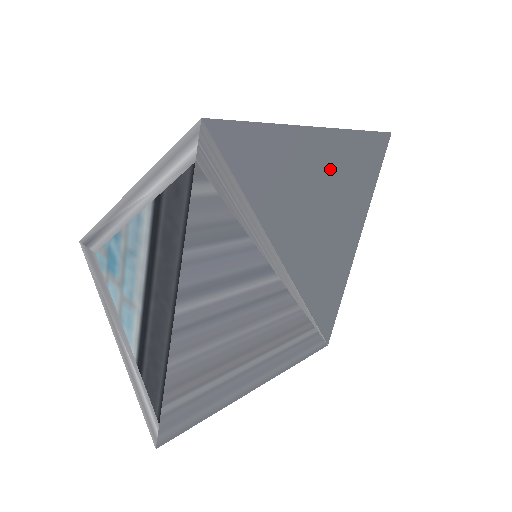
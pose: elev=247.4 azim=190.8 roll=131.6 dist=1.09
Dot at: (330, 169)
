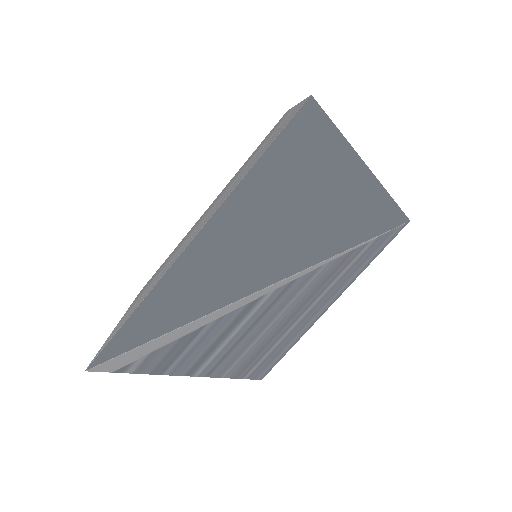
Dot at: (242, 228)
